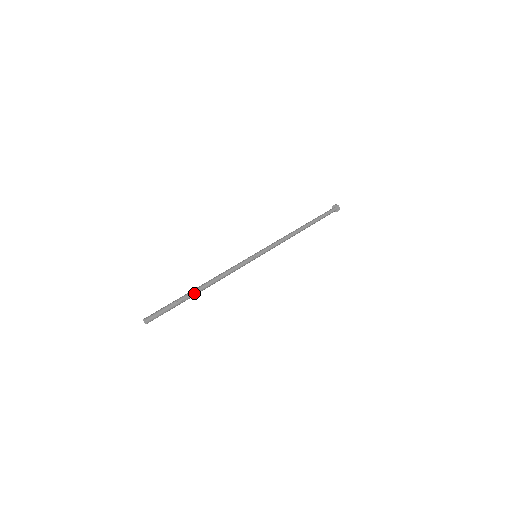
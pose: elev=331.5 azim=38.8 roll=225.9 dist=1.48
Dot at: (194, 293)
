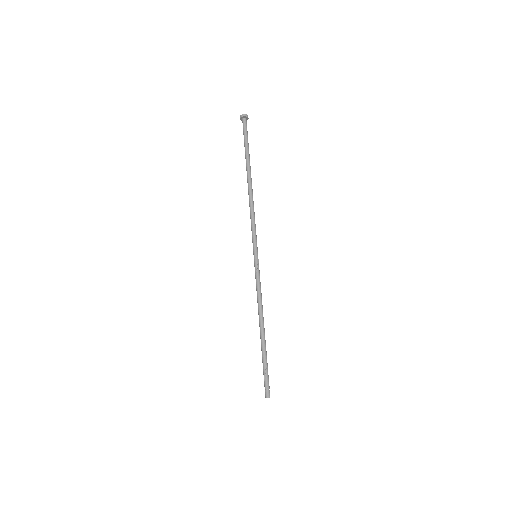
Dot at: (265, 343)
